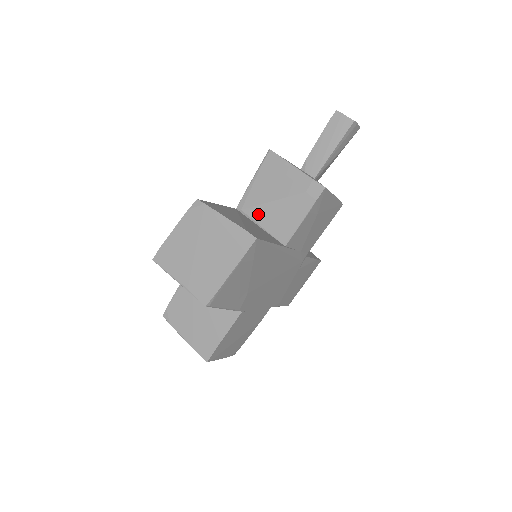
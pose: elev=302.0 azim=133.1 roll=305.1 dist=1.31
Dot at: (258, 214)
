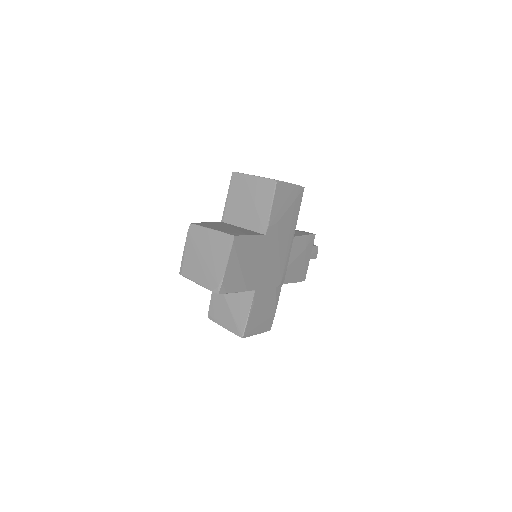
Dot at: occluded
